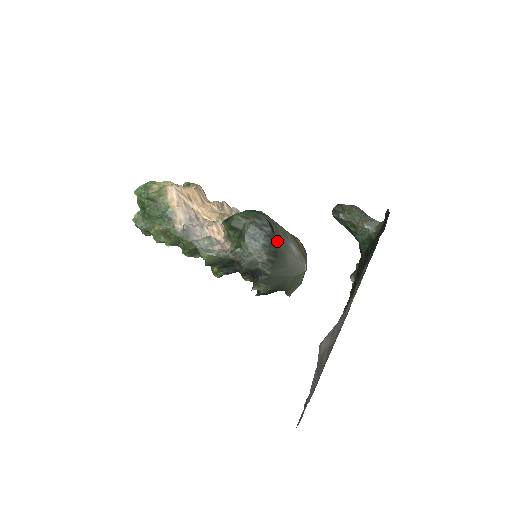
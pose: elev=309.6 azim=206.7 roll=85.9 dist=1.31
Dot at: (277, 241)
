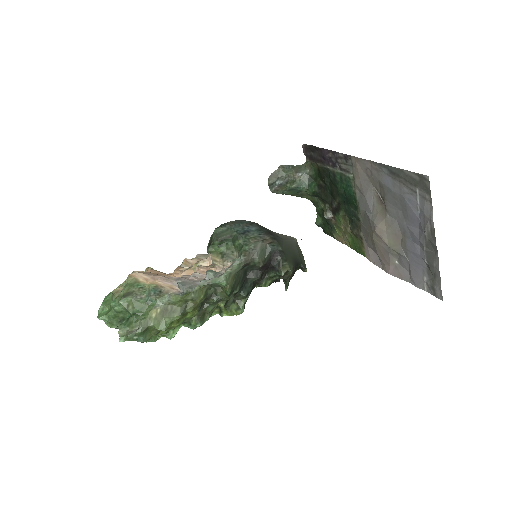
Dot at: (260, 226)
